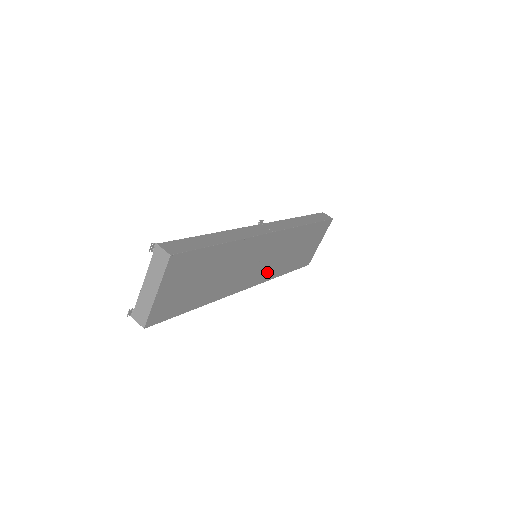
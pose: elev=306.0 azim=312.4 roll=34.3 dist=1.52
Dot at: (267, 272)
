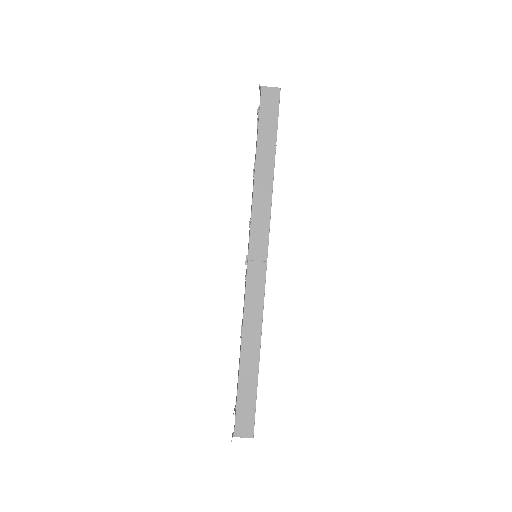
Dot at: occluded
